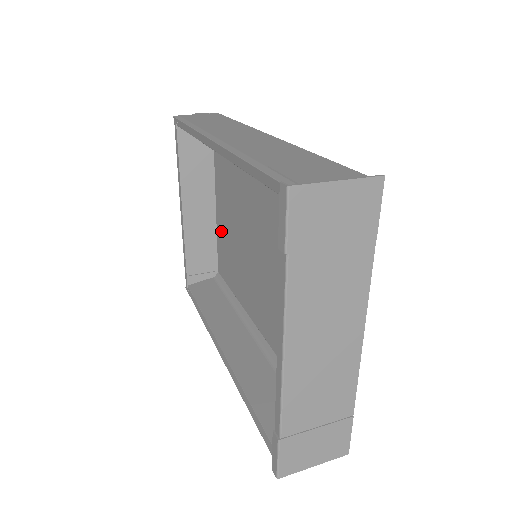
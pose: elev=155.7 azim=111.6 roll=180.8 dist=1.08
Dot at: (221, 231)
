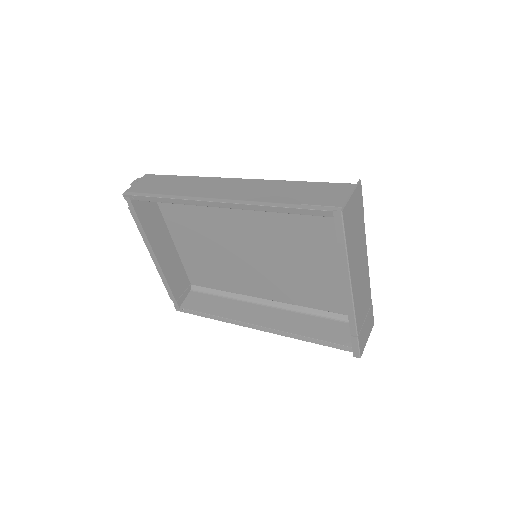
Dot at: (188, 255)
